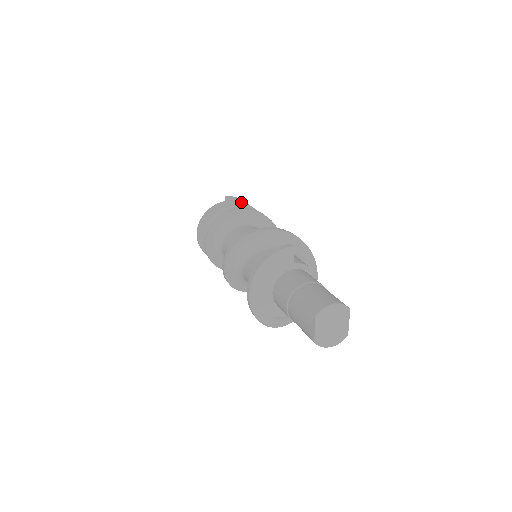
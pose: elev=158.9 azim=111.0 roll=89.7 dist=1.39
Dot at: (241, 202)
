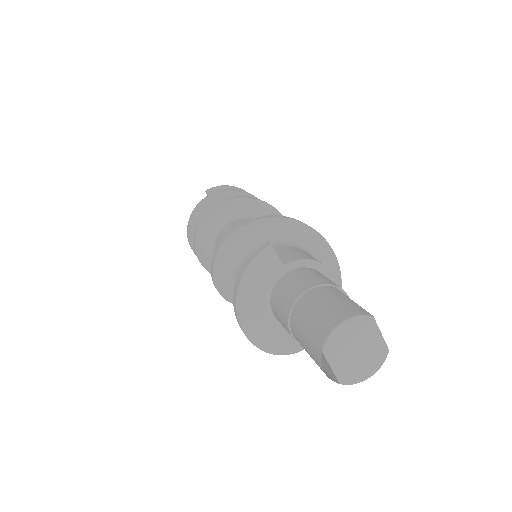
Dot at: (222, 191)
